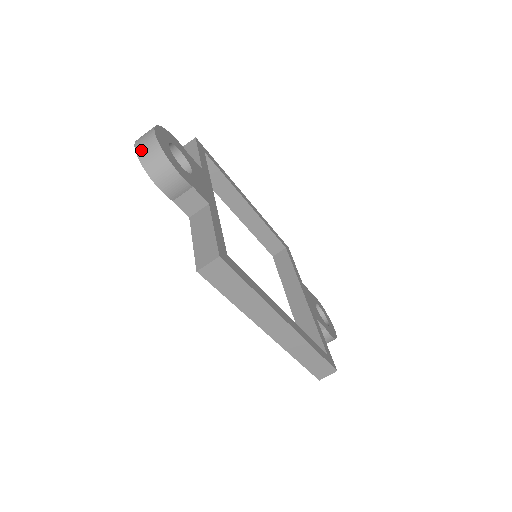
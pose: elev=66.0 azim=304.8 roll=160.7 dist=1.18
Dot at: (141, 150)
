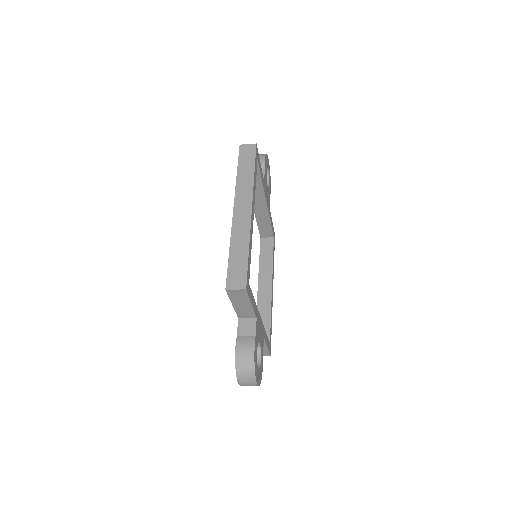
Dot at: occluded
